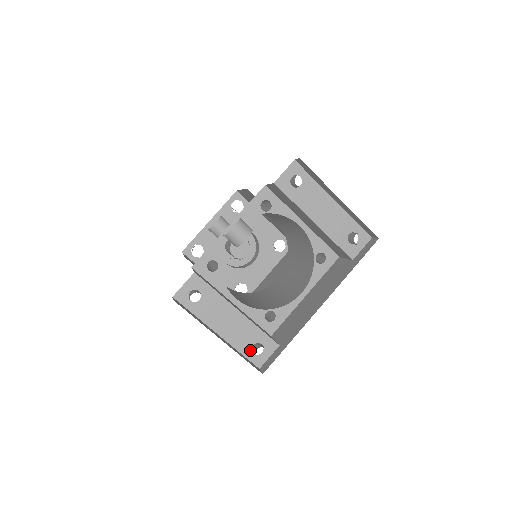
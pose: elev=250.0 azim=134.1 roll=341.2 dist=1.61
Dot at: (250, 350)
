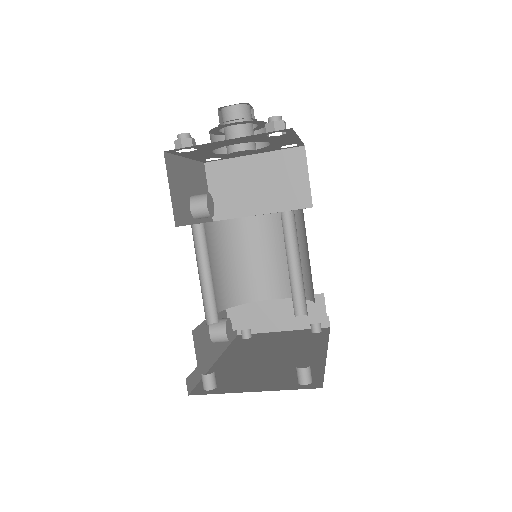
Dot at: occluded
